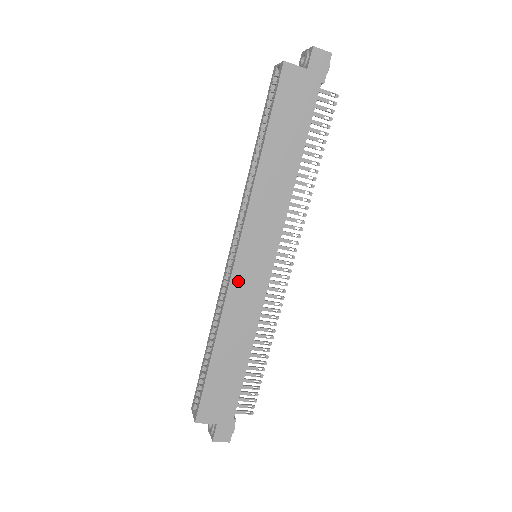
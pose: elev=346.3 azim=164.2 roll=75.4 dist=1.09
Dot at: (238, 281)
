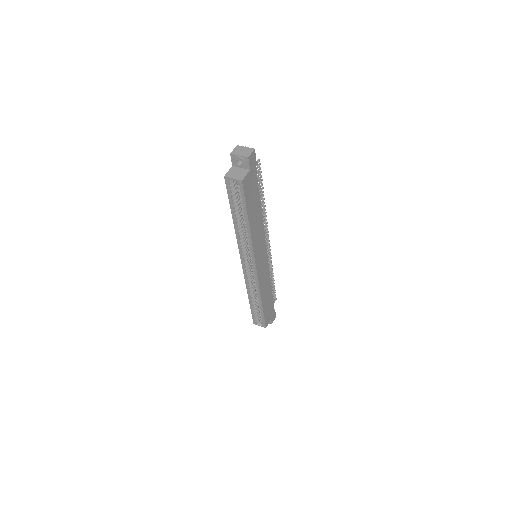
Dot at: (260, 275)
